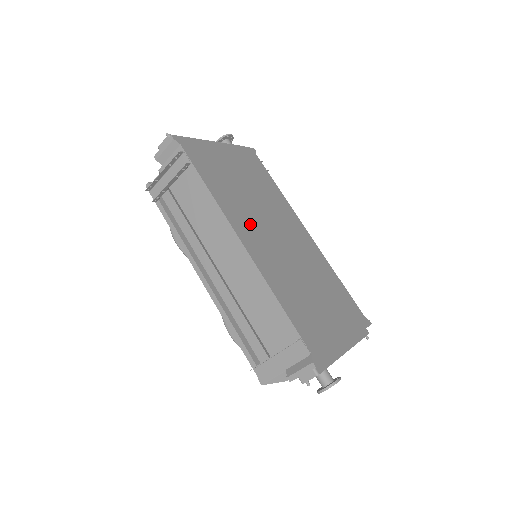
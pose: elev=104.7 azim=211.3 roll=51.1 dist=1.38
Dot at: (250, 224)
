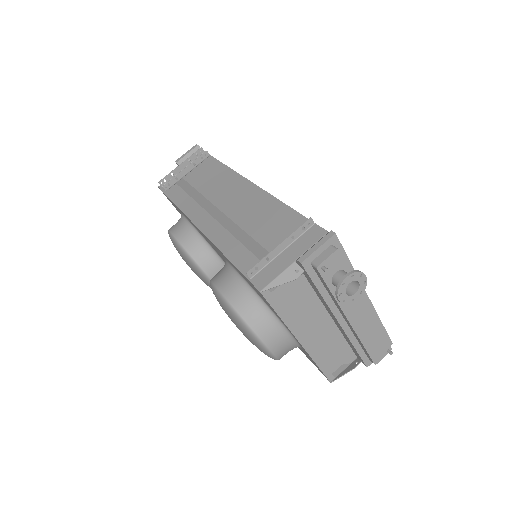
Dot at: occluded
